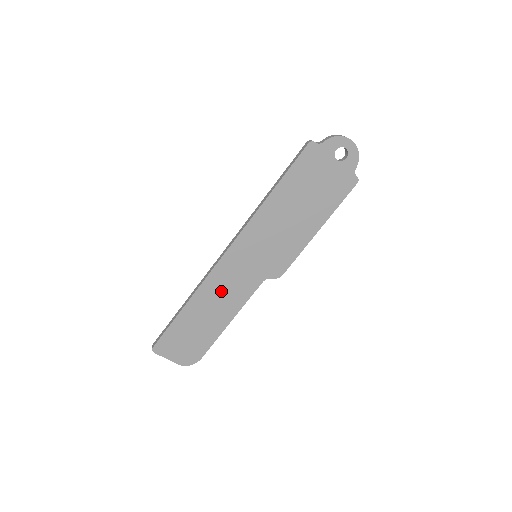
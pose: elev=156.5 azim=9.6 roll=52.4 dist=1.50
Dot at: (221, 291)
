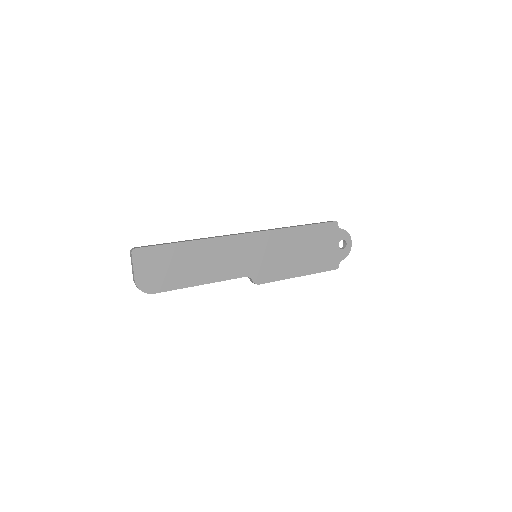
Dot at: (219, 256)
